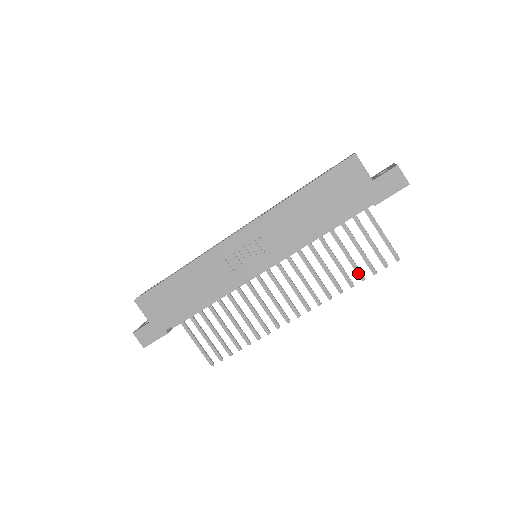
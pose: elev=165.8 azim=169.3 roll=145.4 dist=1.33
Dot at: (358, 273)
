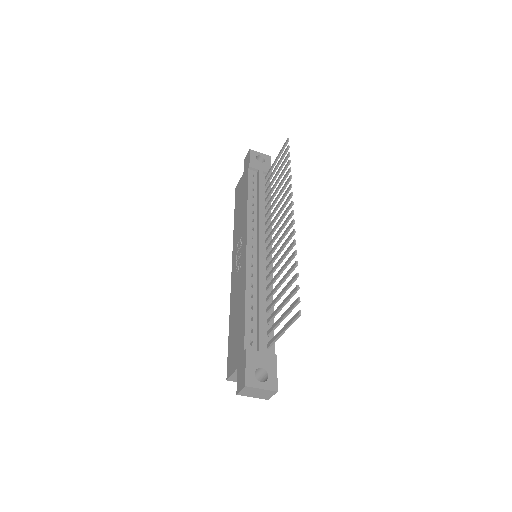
Dot at: (285, 167)
